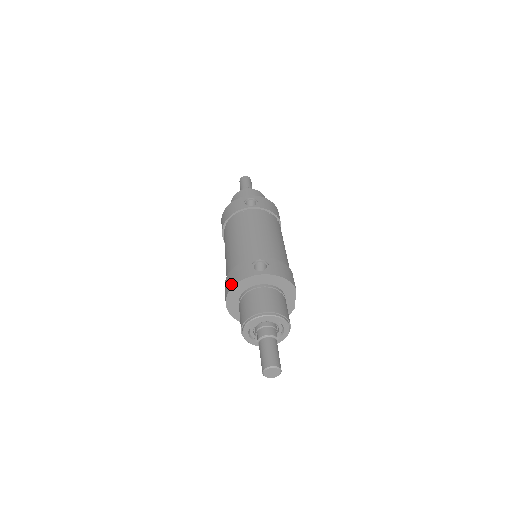
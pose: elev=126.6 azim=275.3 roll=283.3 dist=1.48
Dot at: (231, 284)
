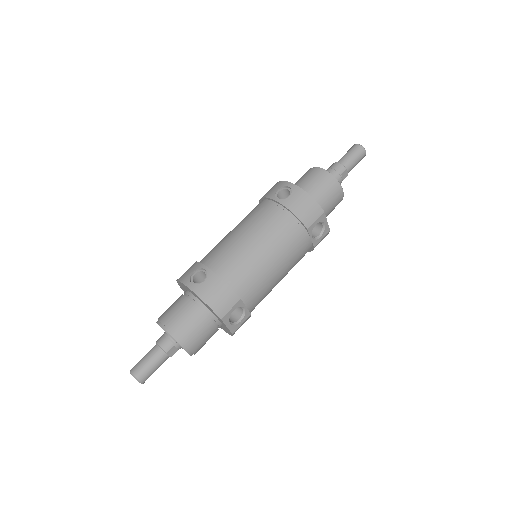
Dot at: occluded
